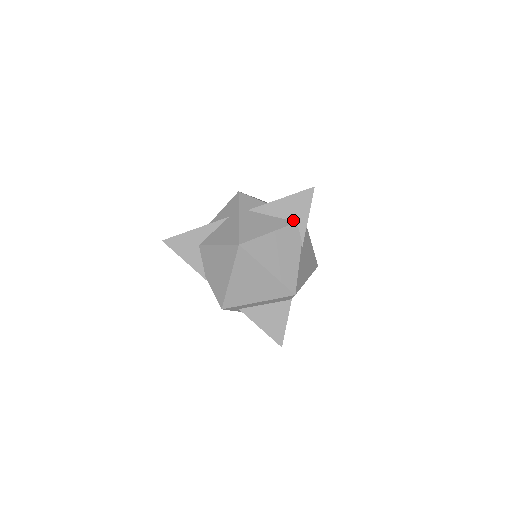
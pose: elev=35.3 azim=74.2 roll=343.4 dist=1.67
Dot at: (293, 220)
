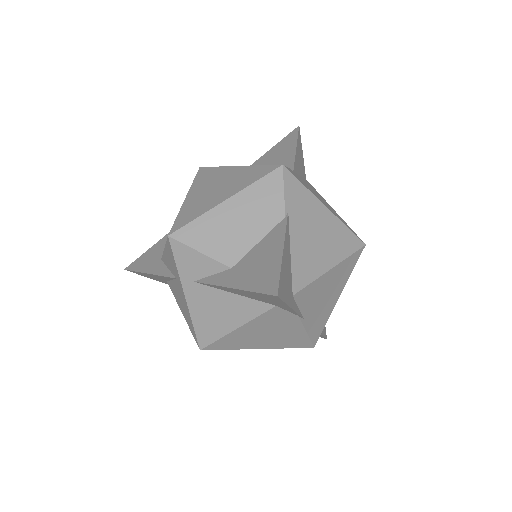
Dot at: (268, 303)
